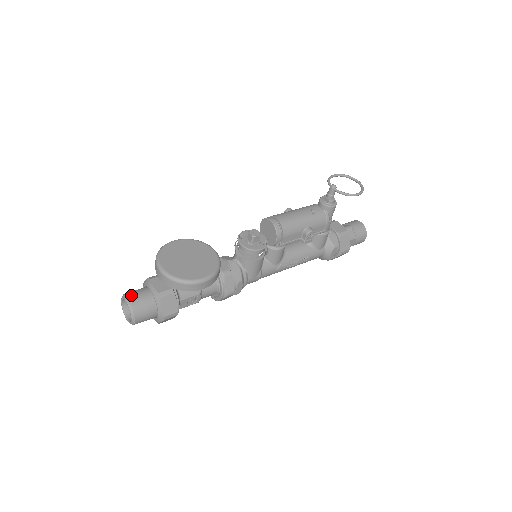
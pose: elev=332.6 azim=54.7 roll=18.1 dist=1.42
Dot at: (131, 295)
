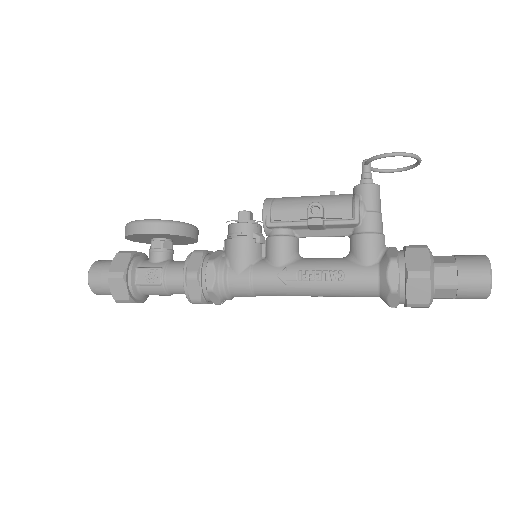
Dot at: occluded
